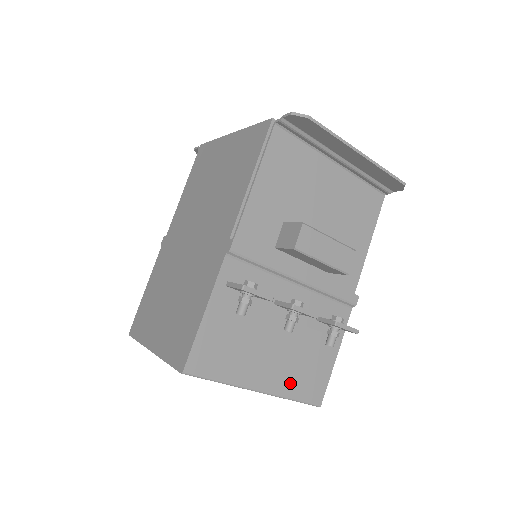
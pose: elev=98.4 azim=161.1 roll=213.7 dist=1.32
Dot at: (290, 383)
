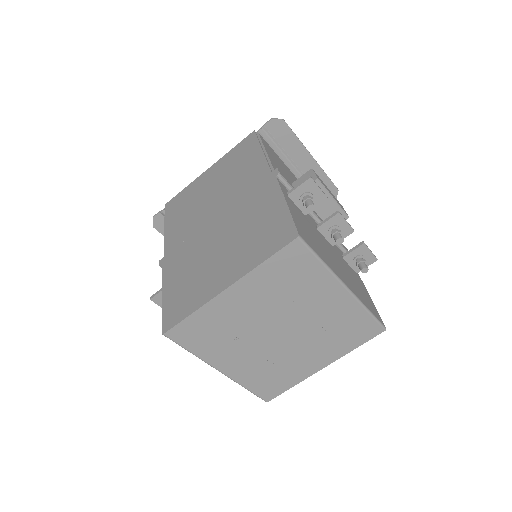
Dot at: (359, 295)
